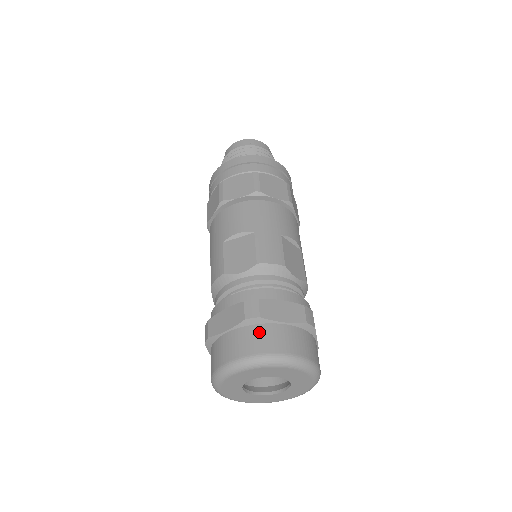
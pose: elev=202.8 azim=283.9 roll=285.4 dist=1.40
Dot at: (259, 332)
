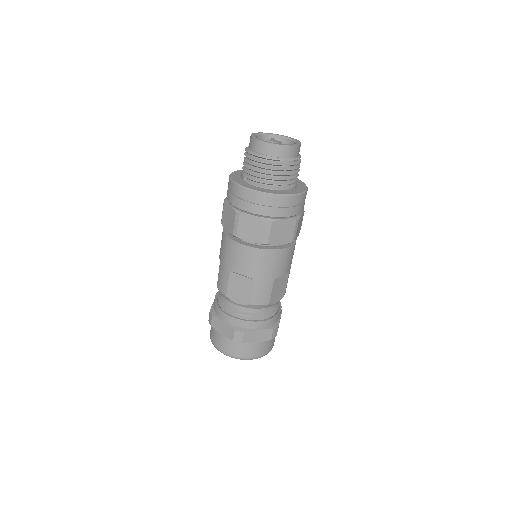
Dot at: (240, 346)
